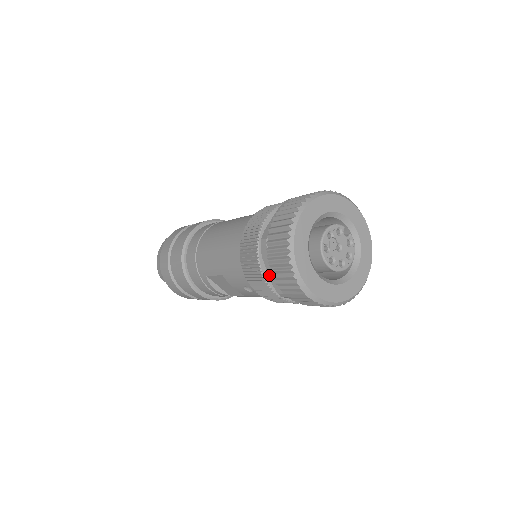
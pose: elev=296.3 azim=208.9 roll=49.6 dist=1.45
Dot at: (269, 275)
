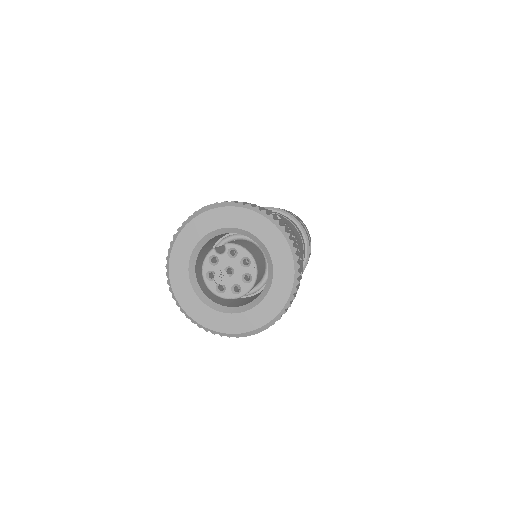
Dot at: occluded
